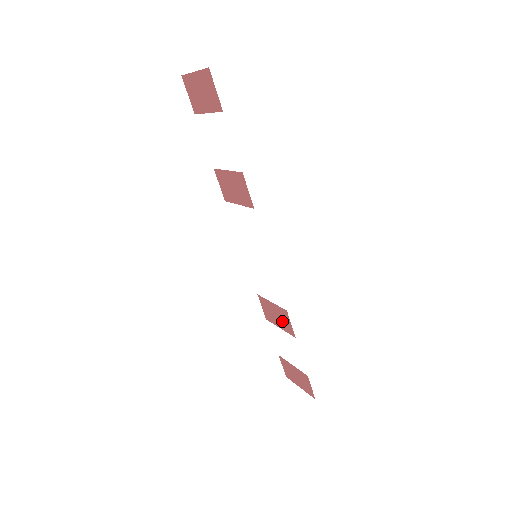
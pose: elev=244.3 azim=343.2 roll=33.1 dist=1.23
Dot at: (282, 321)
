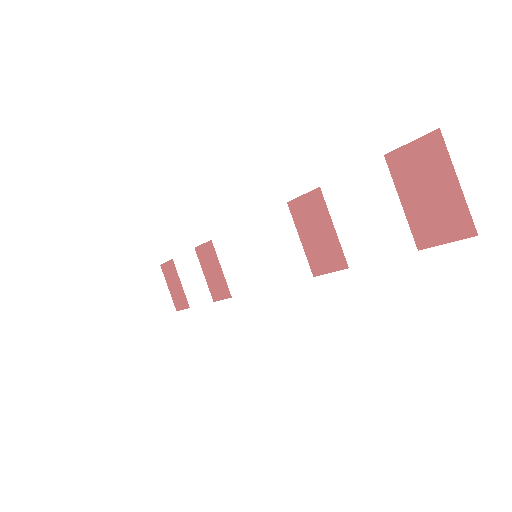
Dot at: (214, 283)
